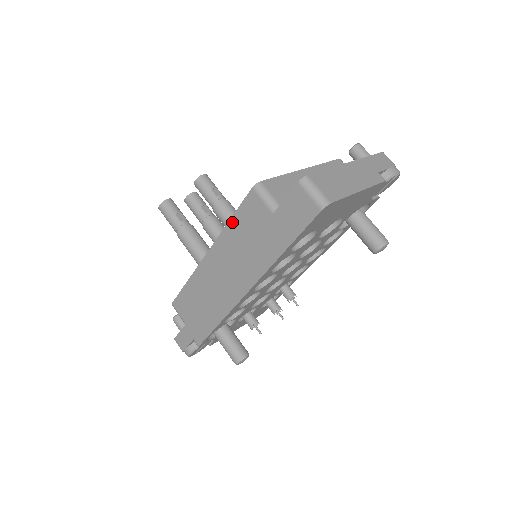
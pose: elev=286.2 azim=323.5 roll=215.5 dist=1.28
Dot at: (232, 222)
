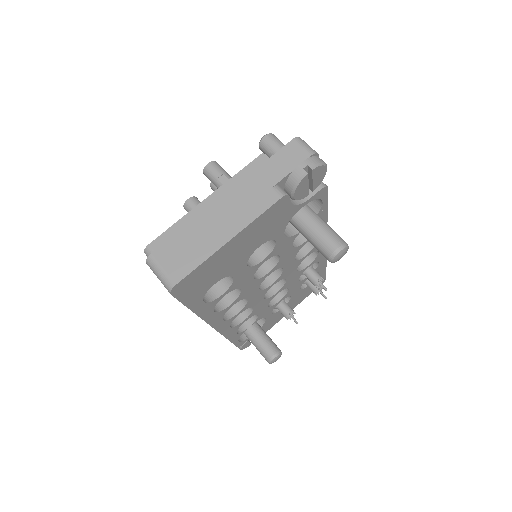
Dot at: occluded
